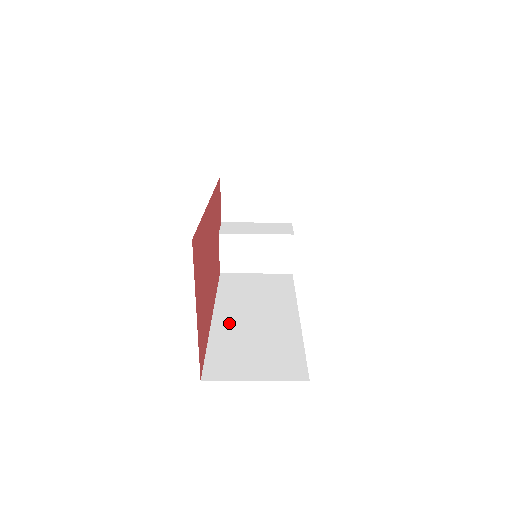
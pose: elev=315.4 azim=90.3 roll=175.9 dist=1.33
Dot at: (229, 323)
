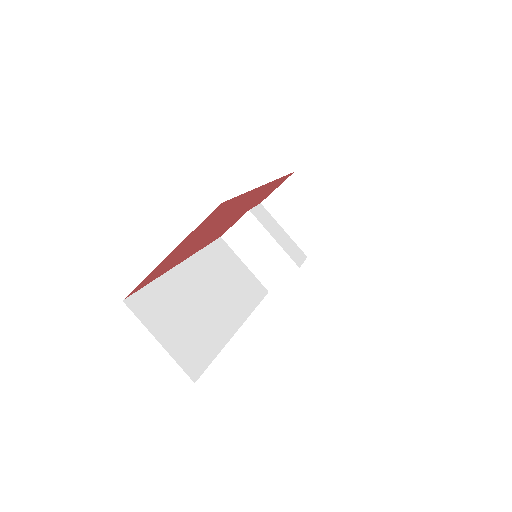
Dot at: (187, 280)
